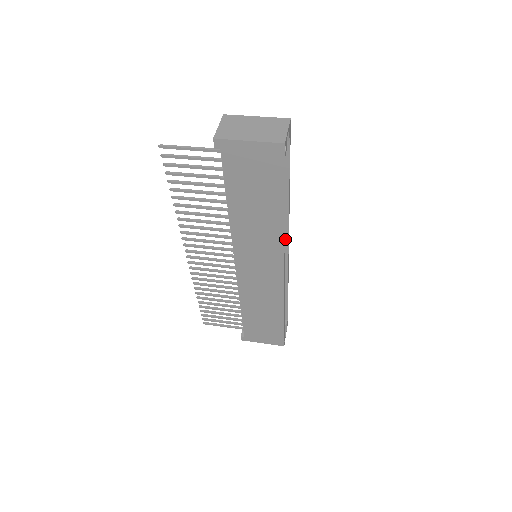
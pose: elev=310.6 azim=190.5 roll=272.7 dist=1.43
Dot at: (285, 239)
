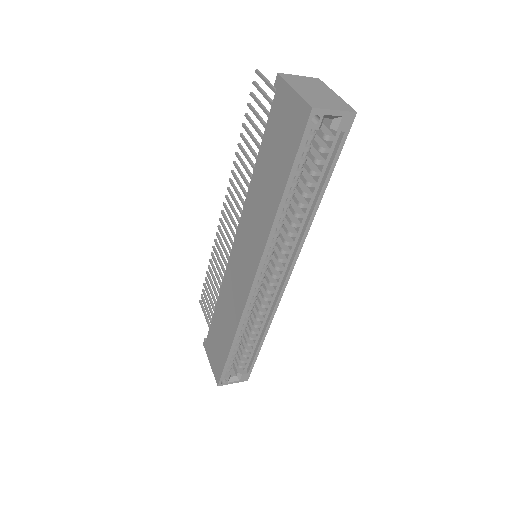
Dot at: (289, 265)
